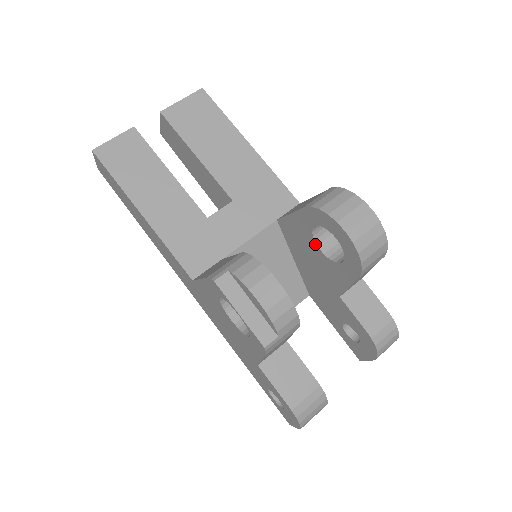
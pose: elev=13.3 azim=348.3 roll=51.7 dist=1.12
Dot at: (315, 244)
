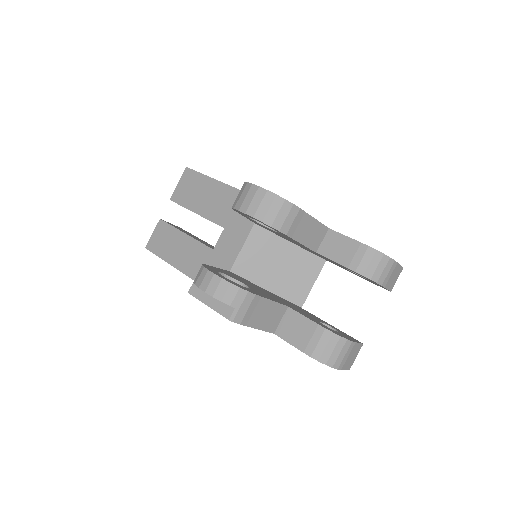
Dot at: (266, 227)
